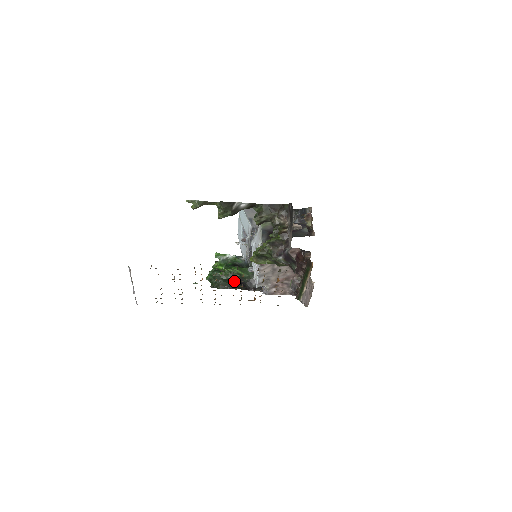
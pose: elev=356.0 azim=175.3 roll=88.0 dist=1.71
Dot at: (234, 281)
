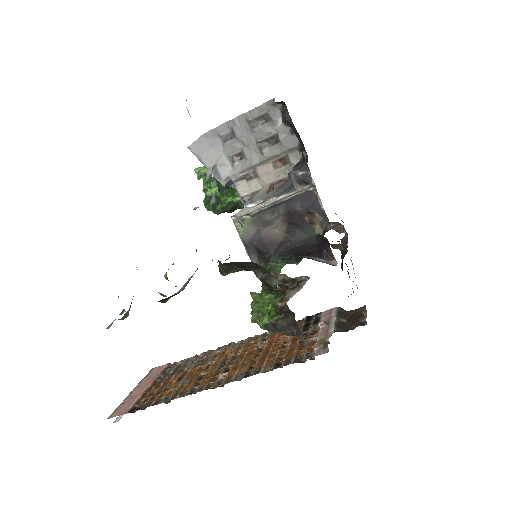
Dot at: occluded
